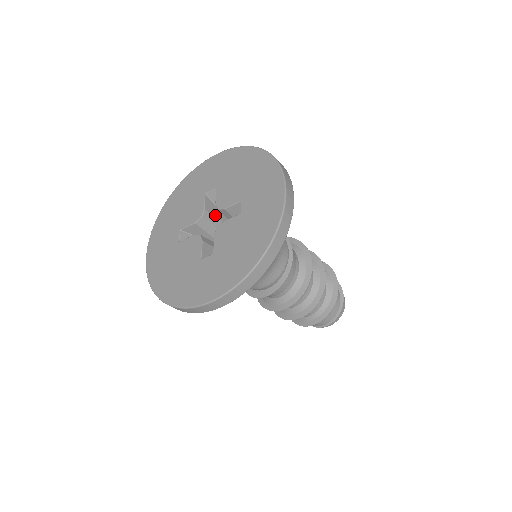
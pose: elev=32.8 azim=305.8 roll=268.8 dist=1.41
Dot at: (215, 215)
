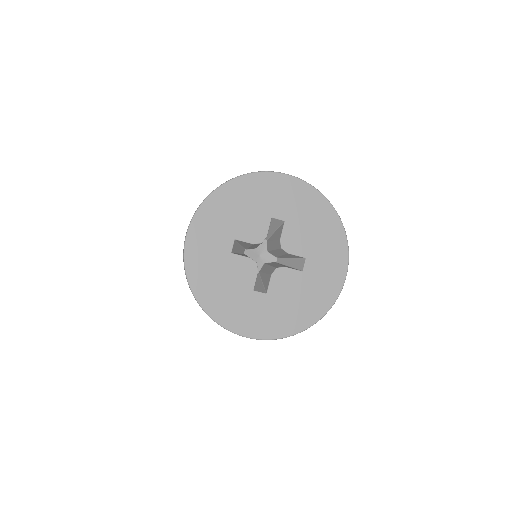
Dot at: occluded
